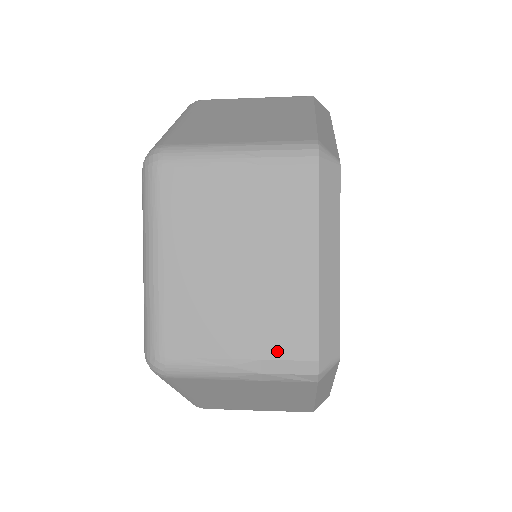
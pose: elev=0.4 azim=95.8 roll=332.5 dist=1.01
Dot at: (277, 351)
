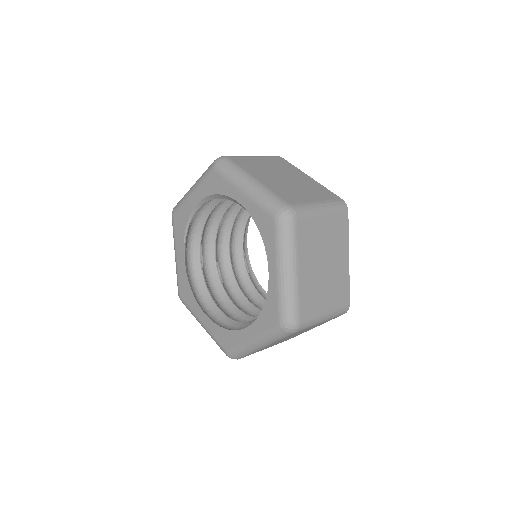
Dot at: occluded
